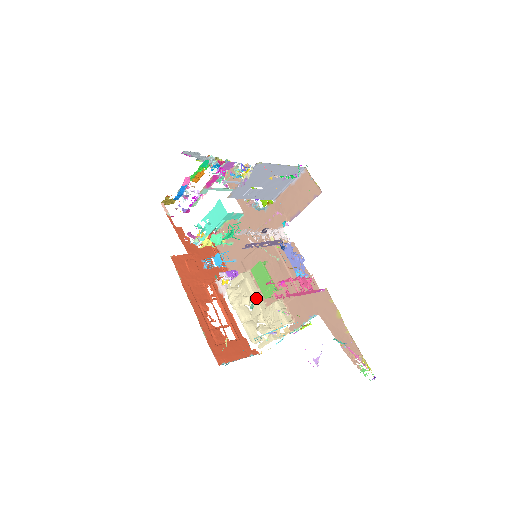
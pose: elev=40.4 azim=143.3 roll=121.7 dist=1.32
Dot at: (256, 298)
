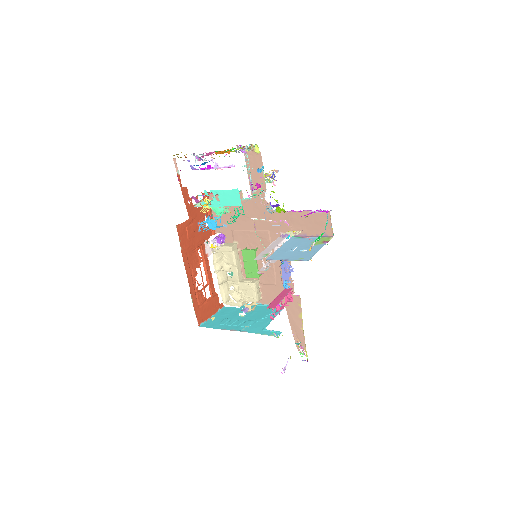
Dot at: (238, 271)
